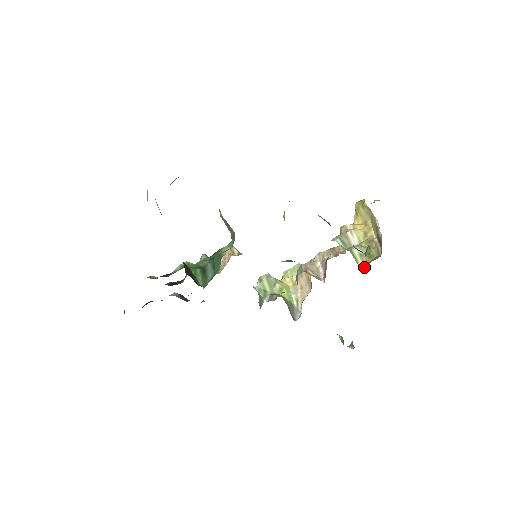
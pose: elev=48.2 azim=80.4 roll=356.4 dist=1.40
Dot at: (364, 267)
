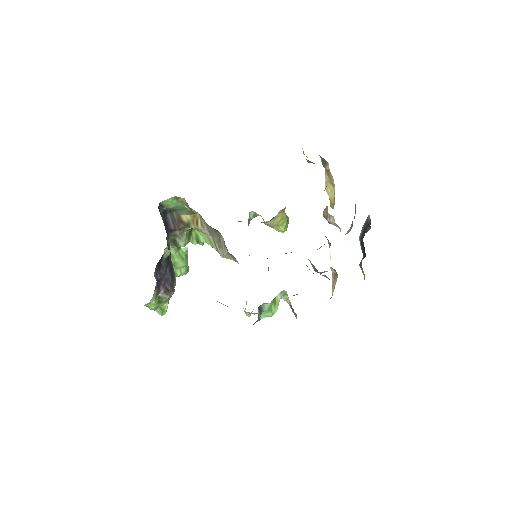
Dot at: occluded
